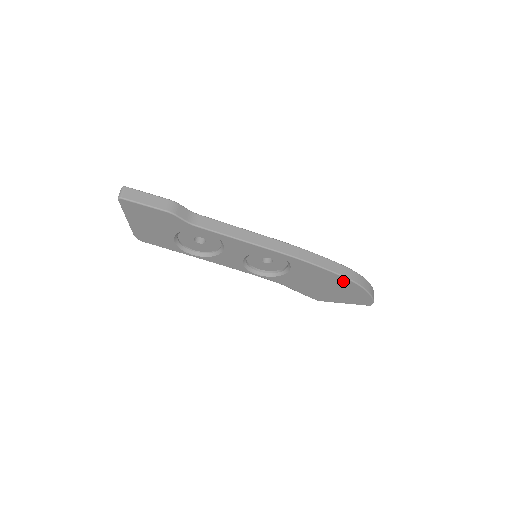
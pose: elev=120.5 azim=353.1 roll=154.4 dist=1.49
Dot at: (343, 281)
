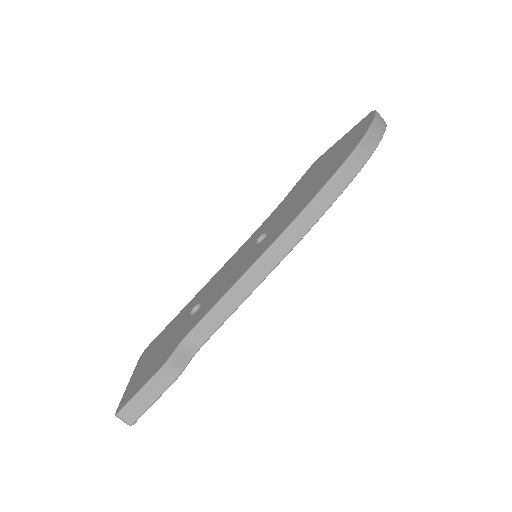
Dot at: occluded
